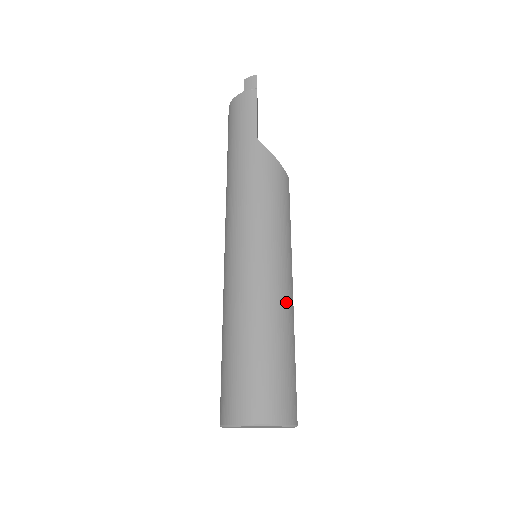
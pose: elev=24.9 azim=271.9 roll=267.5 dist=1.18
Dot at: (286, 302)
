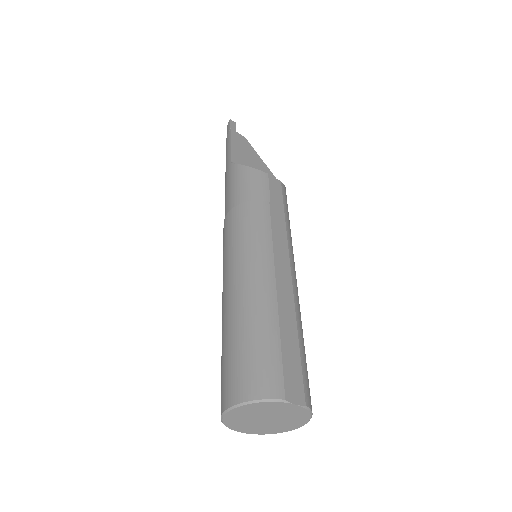
Dot at: (258, 278)
